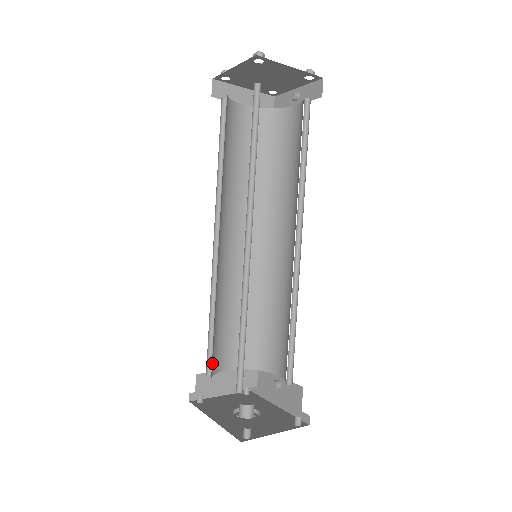
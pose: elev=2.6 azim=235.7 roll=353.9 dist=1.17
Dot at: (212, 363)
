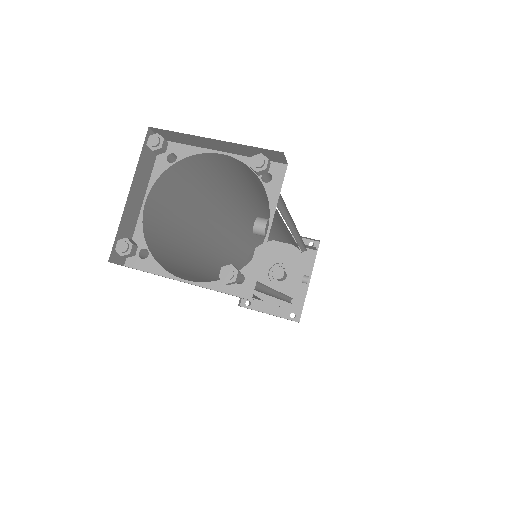
Dot at: (255, 244)
